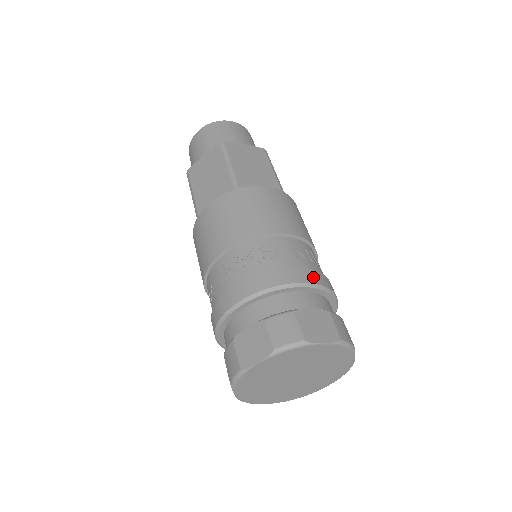
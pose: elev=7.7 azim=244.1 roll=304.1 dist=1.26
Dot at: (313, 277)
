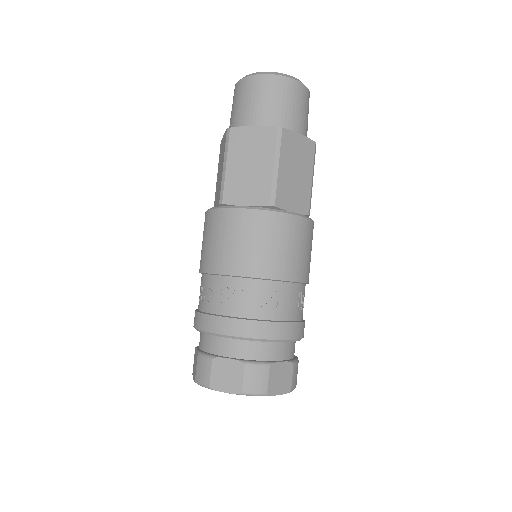
Dot at: (296, 332)
